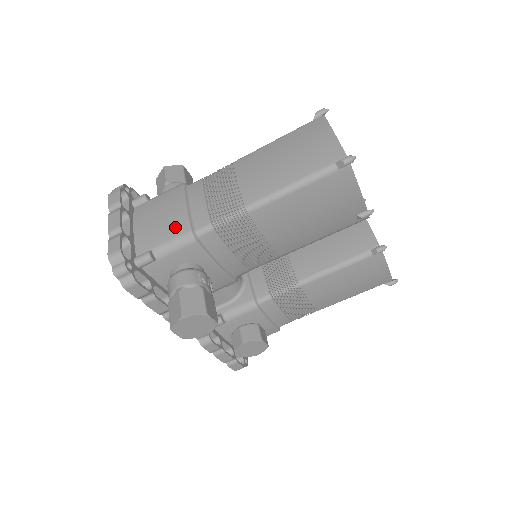
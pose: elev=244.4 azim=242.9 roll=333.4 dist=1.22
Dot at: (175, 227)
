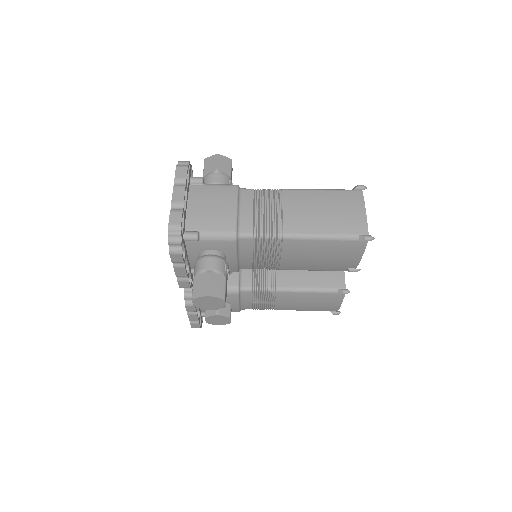
Dot at: (224, 222)
